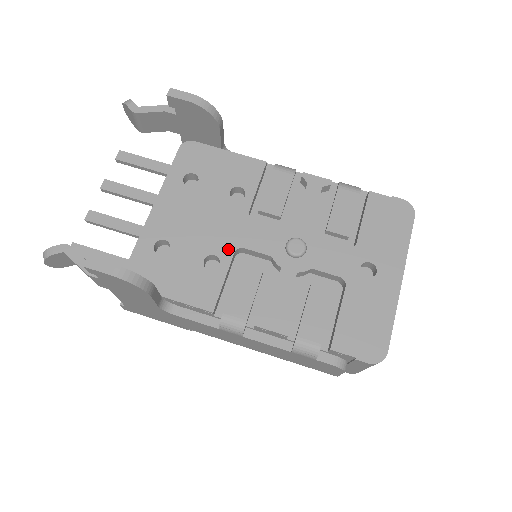
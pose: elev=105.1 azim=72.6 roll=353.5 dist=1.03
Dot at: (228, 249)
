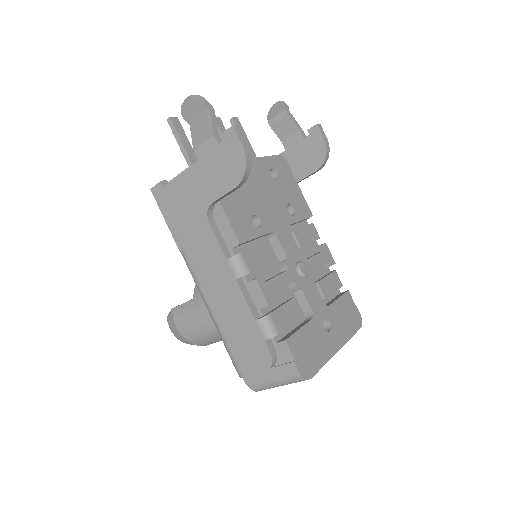
Dot at: (269, 226)
